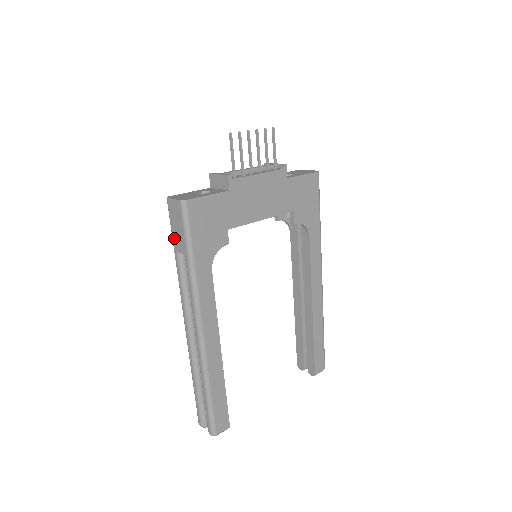
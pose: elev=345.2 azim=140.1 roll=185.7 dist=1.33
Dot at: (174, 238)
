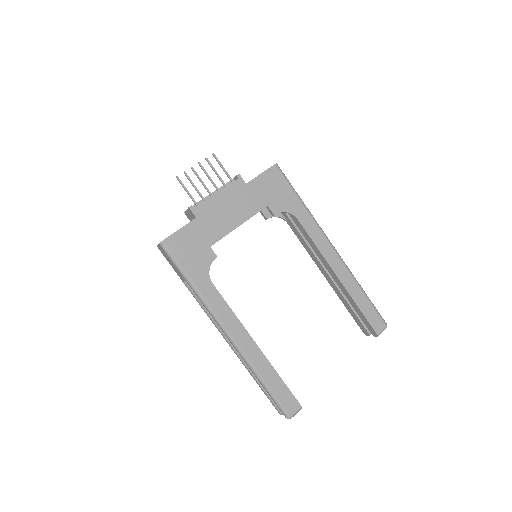
Dot at: (176, 272)
